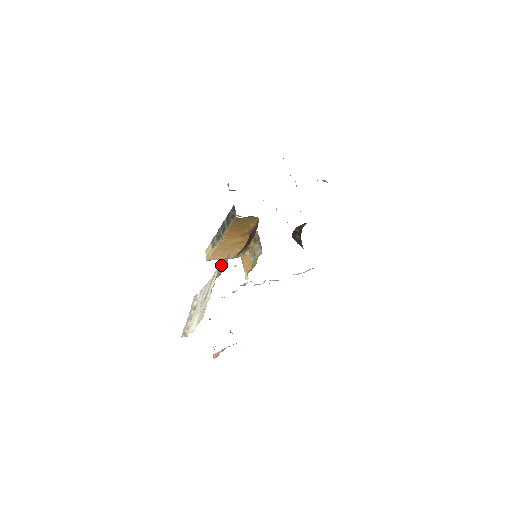
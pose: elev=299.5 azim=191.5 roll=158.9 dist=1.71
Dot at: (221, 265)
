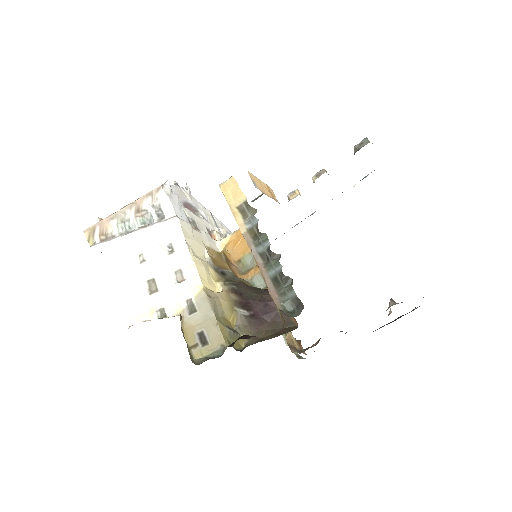
Dot at: (204, 311)
